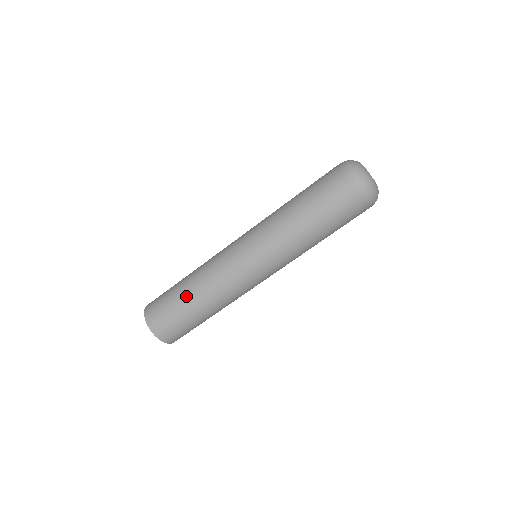
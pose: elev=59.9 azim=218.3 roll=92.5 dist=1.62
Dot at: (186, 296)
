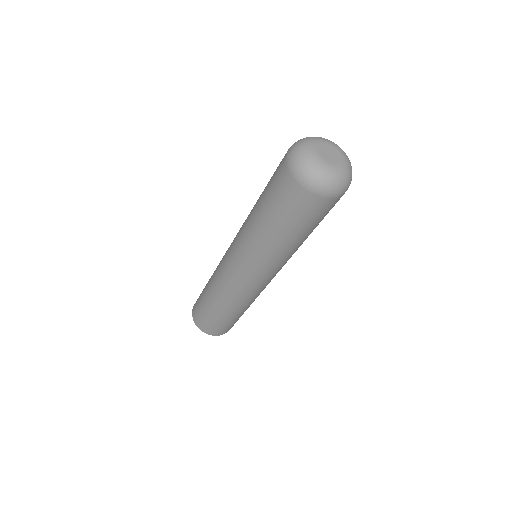
Dot at: (207, 299)
